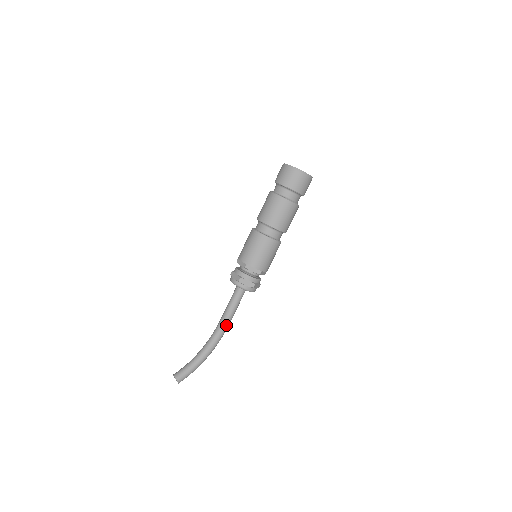
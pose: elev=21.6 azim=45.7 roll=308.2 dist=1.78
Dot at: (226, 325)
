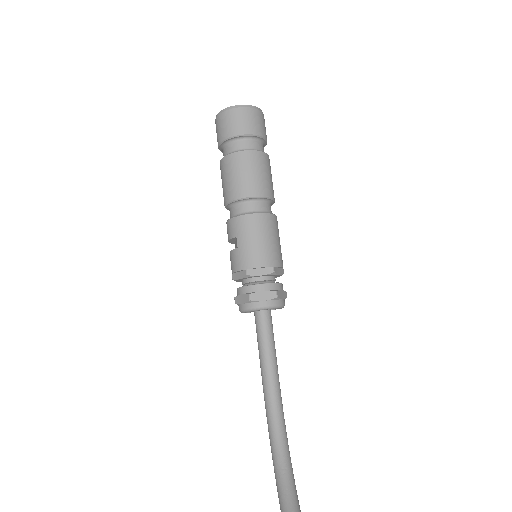
Dot at: occluded
